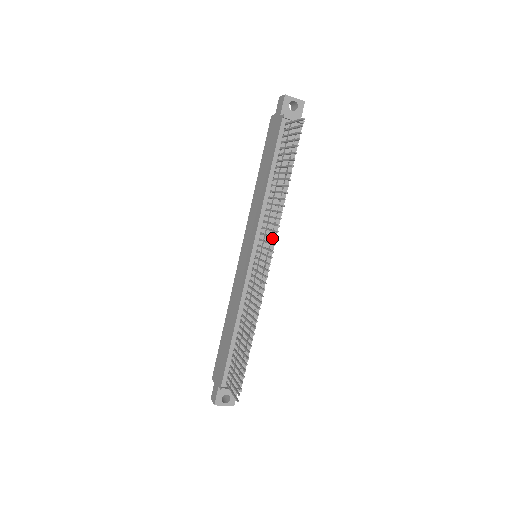
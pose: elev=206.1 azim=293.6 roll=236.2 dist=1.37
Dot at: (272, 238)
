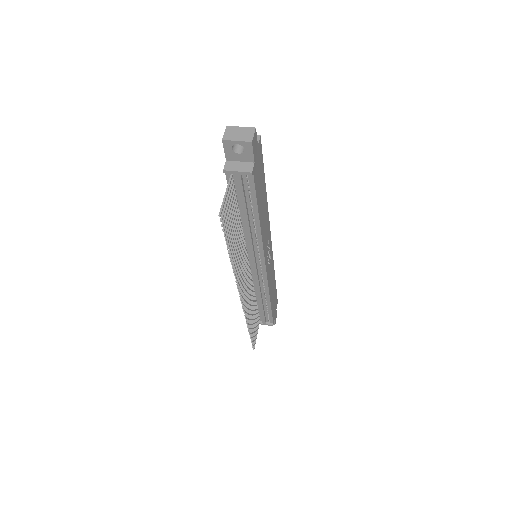
Dot at: (260, 255)
